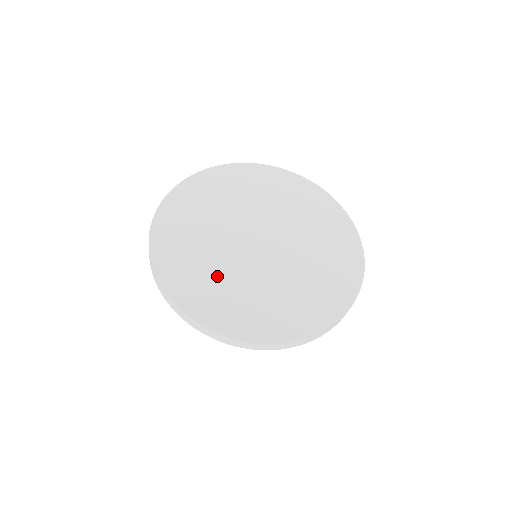
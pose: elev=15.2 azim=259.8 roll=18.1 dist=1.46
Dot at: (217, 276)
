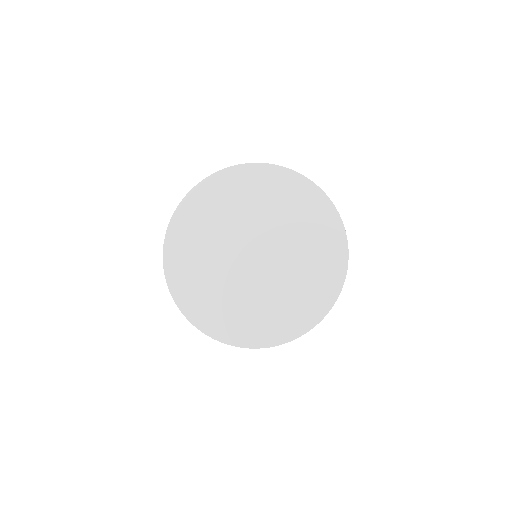
Dot at: (213, 285)
